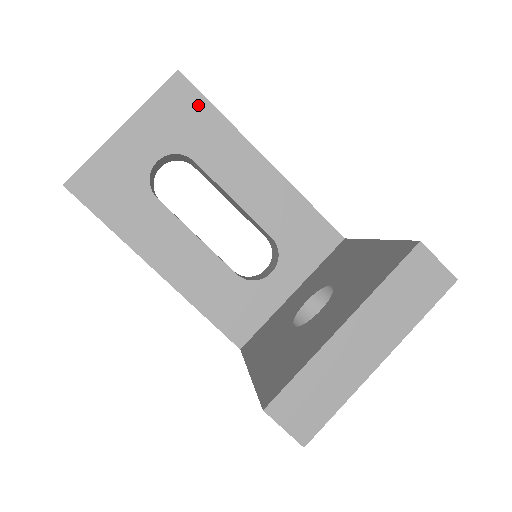
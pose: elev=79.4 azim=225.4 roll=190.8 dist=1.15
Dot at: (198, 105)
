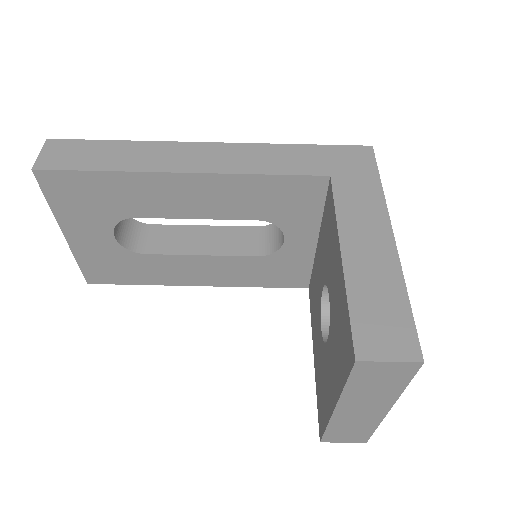
Dot at: (82, 181)
